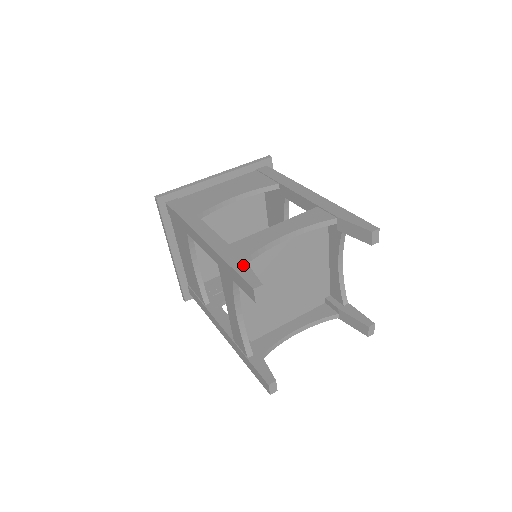
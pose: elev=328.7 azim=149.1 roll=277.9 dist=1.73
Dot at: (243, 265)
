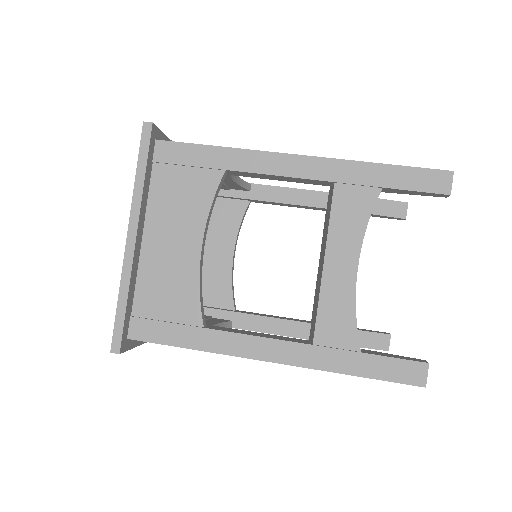
Dot at: occluded
